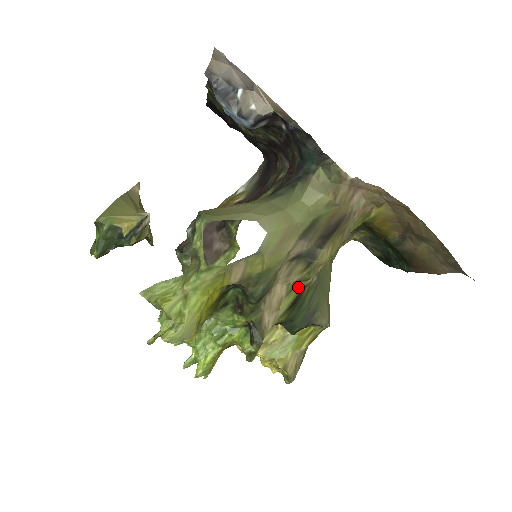
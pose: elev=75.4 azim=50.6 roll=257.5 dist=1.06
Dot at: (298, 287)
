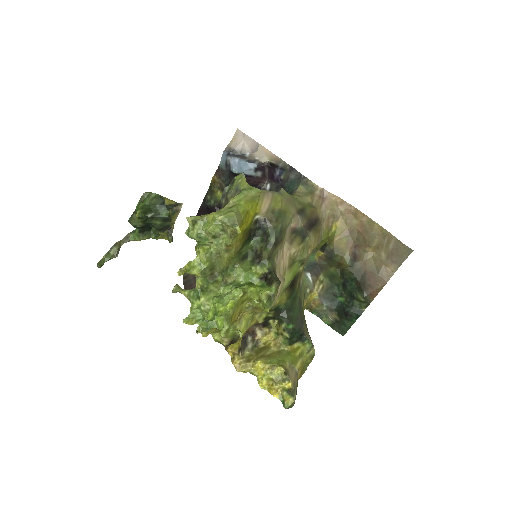
Dot at: (295, 268)
